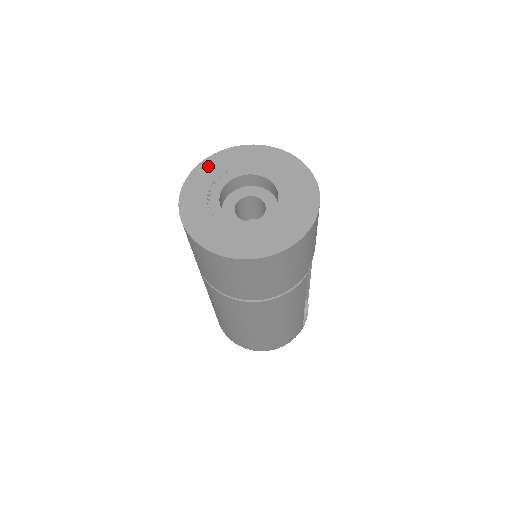
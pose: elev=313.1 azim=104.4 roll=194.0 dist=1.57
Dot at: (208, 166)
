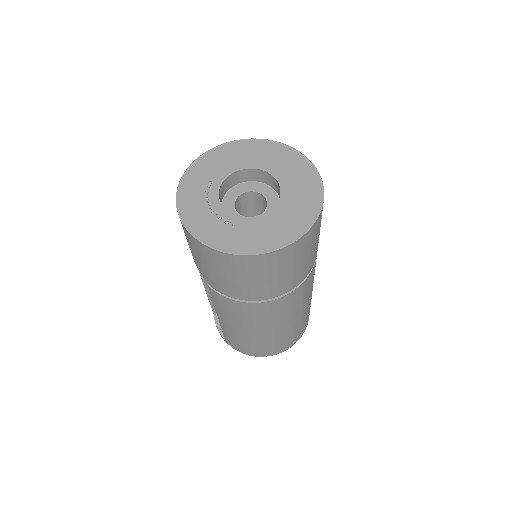
Dot at: (187, 189)
